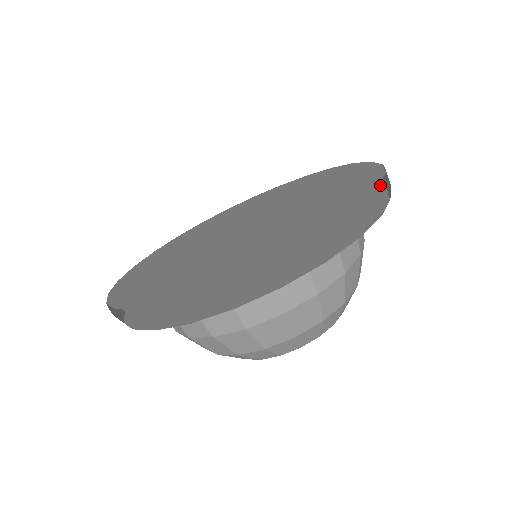
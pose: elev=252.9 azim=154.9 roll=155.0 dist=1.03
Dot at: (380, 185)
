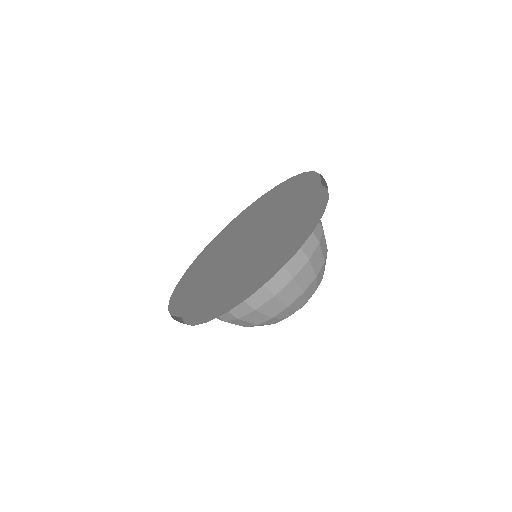
Dot at: occluded
